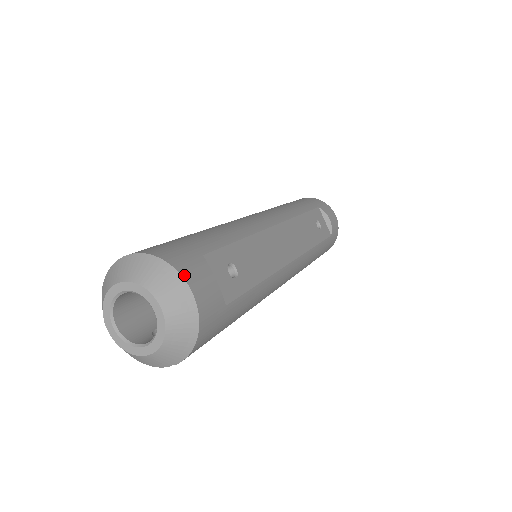
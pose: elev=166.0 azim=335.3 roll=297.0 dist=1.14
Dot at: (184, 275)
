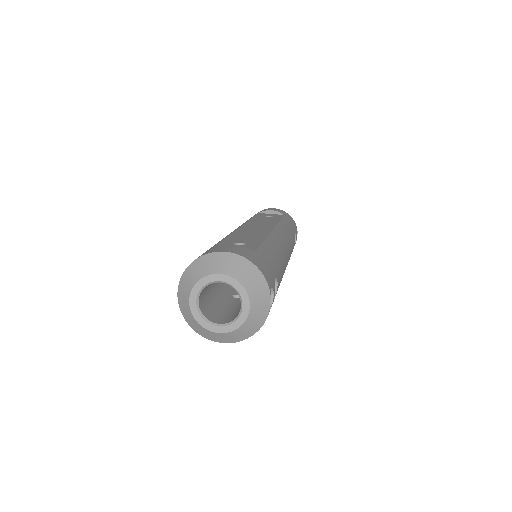
Dot at: (211, 252)
